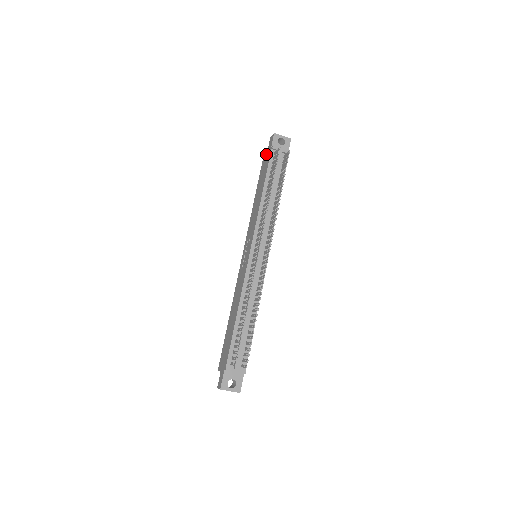
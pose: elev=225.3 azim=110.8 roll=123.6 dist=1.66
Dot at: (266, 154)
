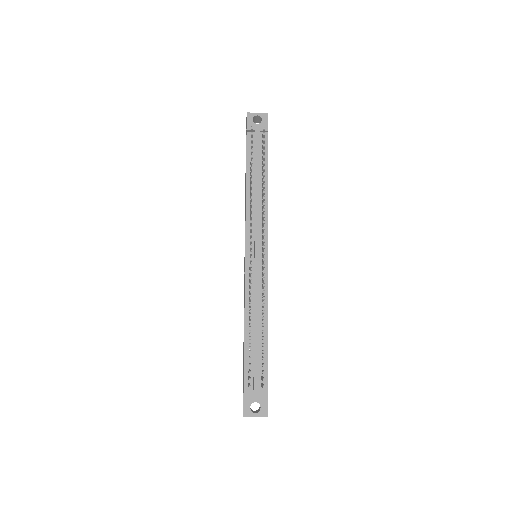
Dot at: occluded
